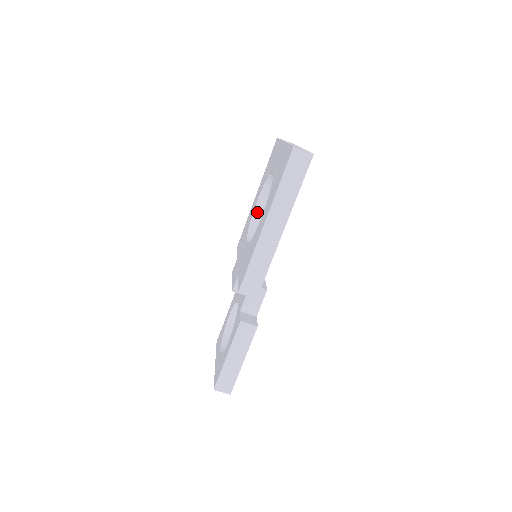
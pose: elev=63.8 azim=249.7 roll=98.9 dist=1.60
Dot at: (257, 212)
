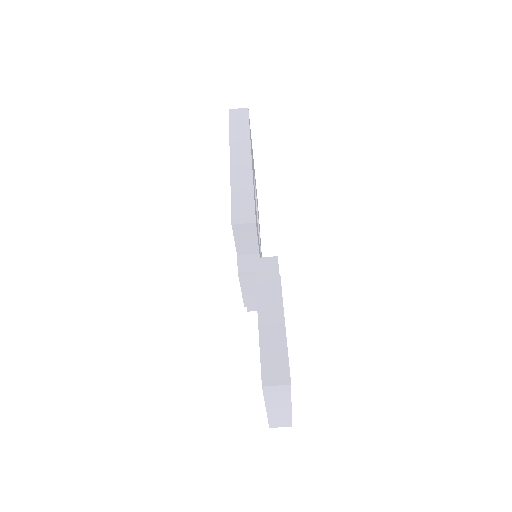
Dot at: occluded
